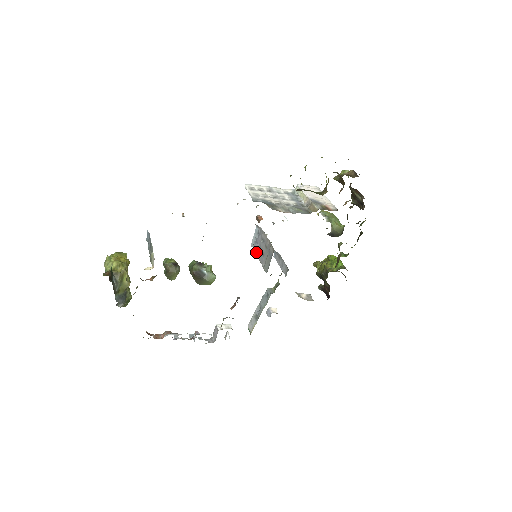
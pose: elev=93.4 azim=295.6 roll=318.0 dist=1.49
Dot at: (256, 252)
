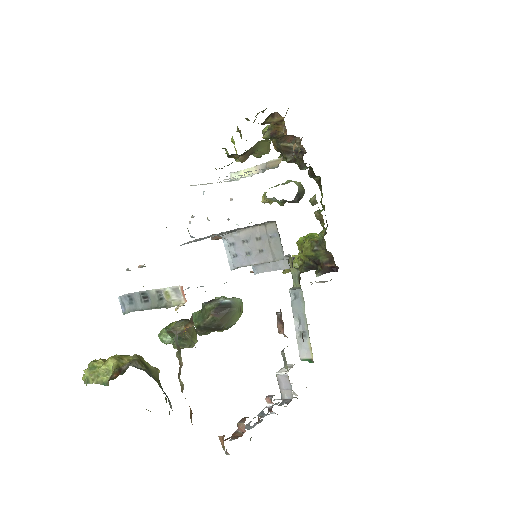
Dot at: (245, 264)
